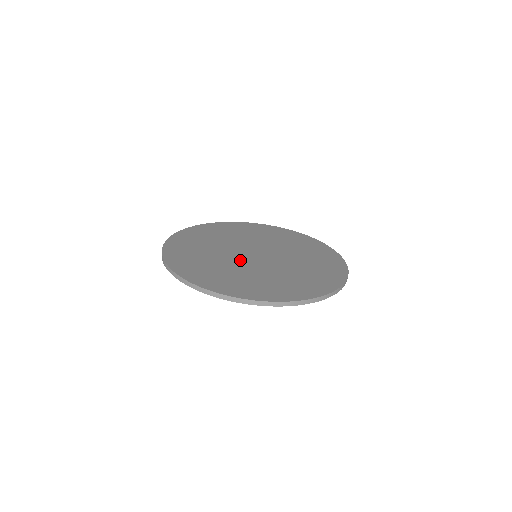
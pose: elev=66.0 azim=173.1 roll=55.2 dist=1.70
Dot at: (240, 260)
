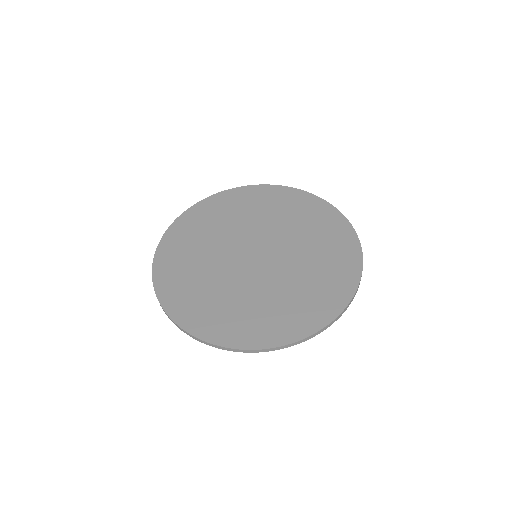
Dot at: (230, 263)
